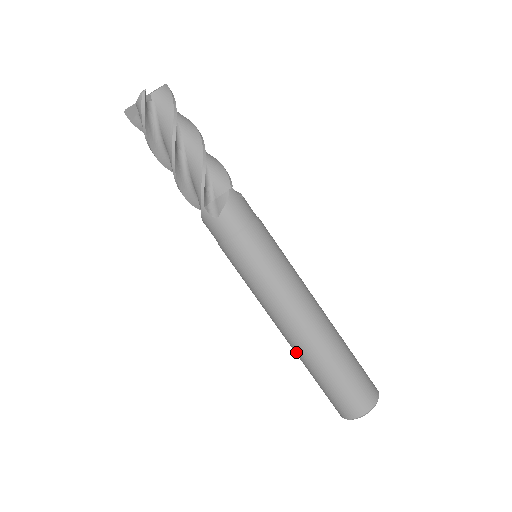
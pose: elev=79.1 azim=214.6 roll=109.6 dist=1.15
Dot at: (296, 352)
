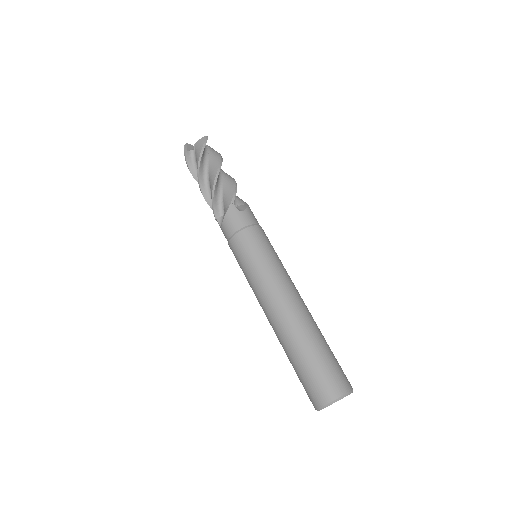
Dot at: (288, 329)
